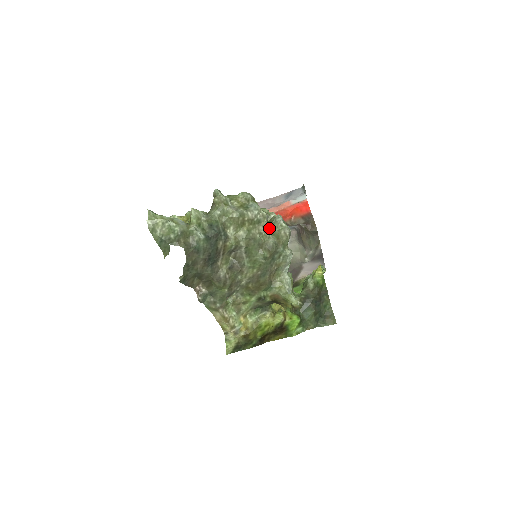
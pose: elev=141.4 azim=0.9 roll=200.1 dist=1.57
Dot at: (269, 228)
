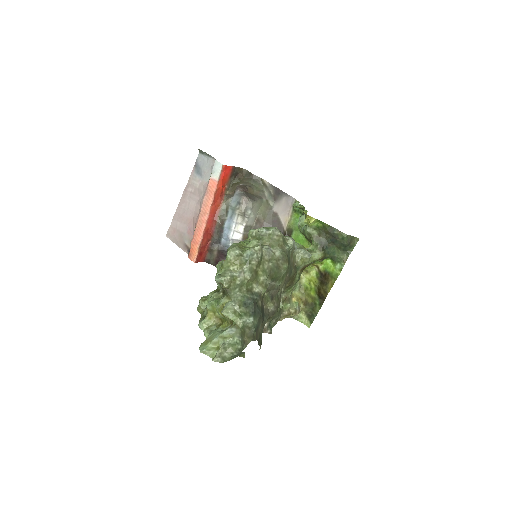
Dot at: (267, 248)
